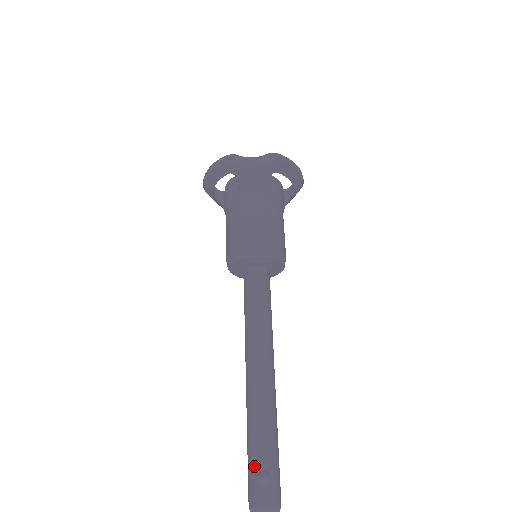
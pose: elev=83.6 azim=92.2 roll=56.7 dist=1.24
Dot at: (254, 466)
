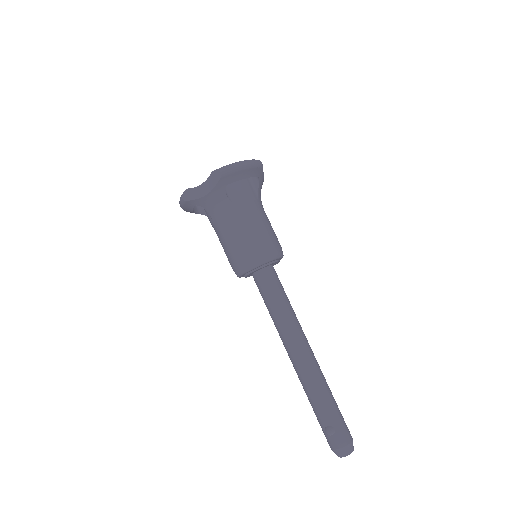
Dot at: (320, 424)
